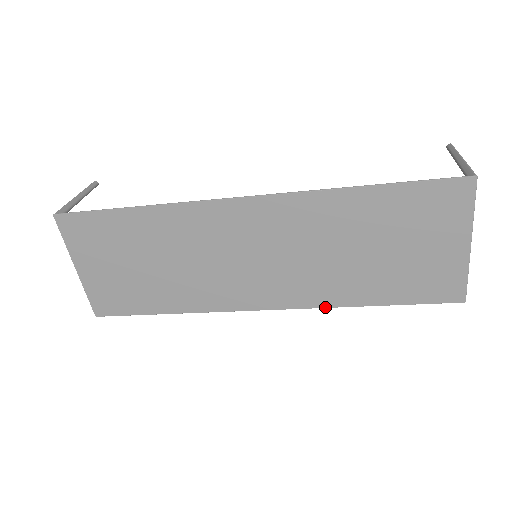
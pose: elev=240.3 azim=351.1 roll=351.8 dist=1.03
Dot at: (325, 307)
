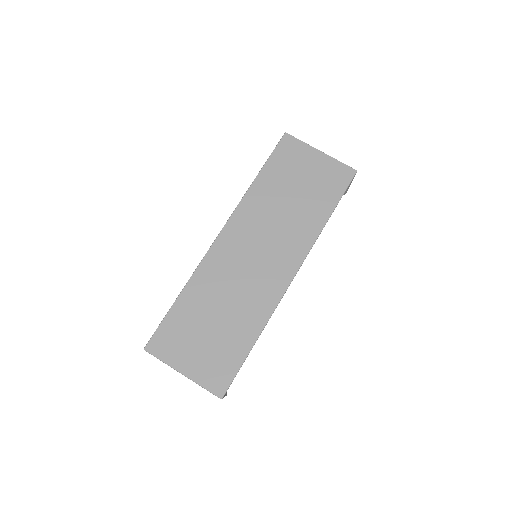
Dot at: (314, 242)
